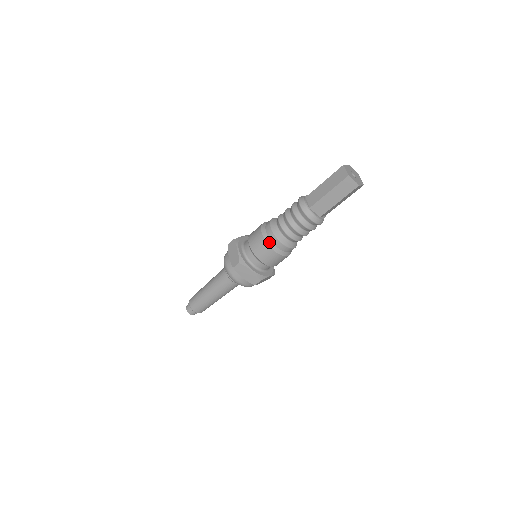
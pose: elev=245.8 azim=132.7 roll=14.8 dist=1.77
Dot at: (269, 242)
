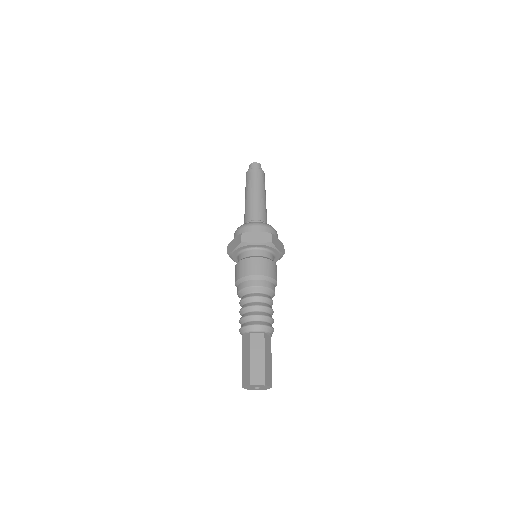
Dot at: occluded
